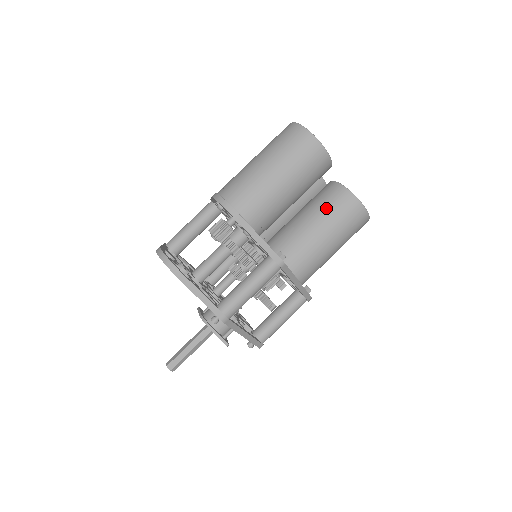
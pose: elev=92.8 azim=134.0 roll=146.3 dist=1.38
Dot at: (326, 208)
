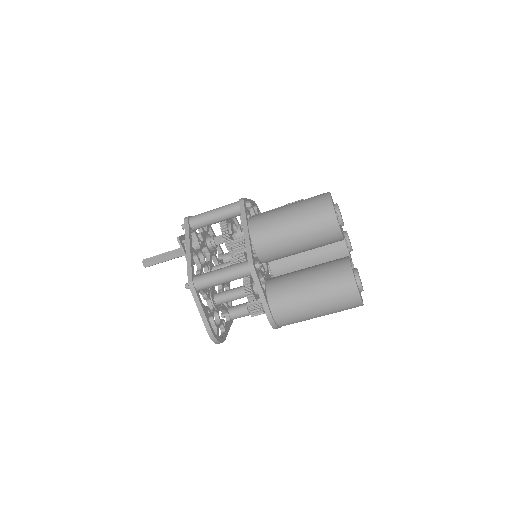
Dot at: occluded
